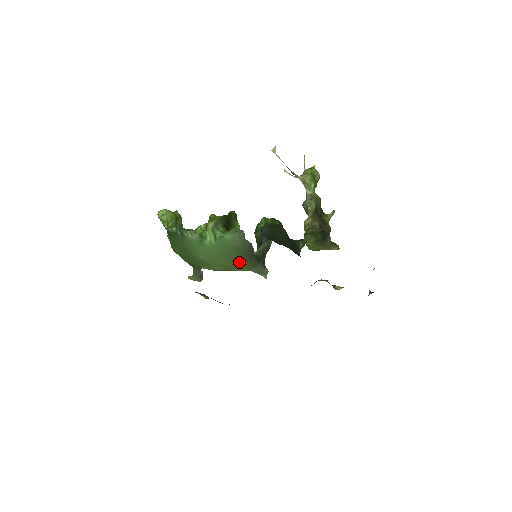
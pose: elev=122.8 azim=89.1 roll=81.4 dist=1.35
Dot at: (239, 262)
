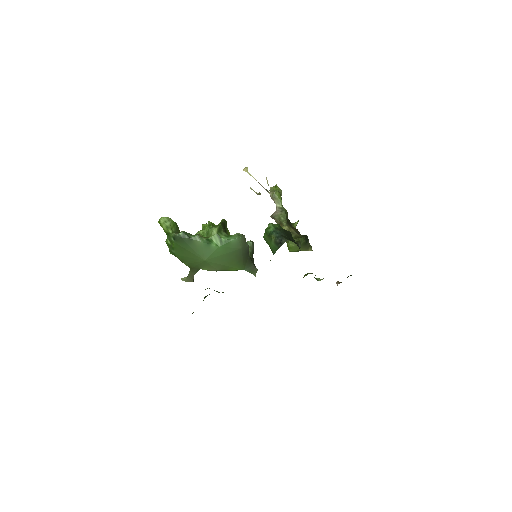
Dot at: (237, 262)
